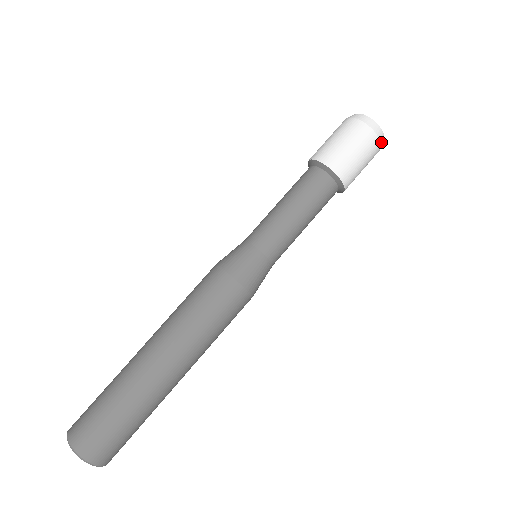
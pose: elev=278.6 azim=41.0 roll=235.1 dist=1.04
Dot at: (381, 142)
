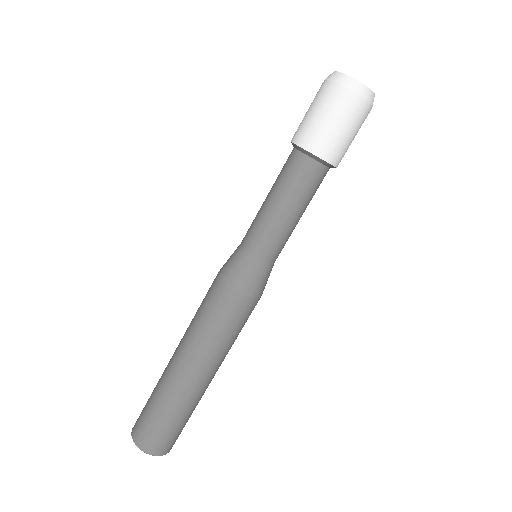
Dot at: (370, 101)
